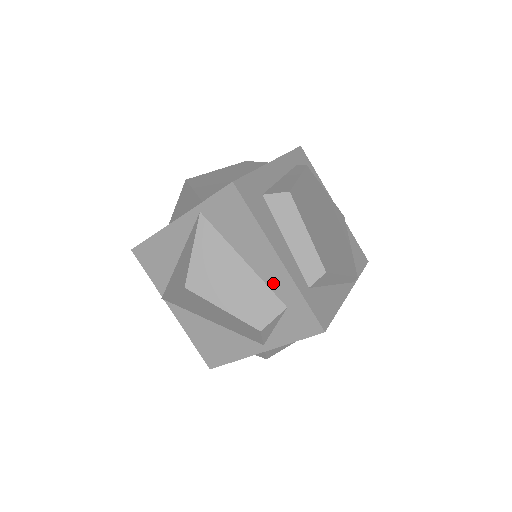
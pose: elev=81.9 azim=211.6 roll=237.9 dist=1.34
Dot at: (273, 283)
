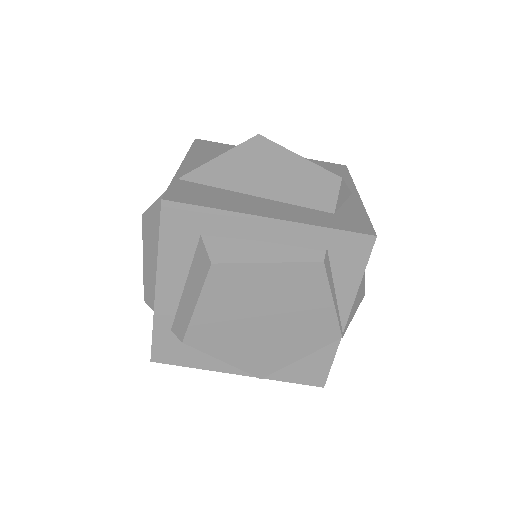
Dot at: occluded
